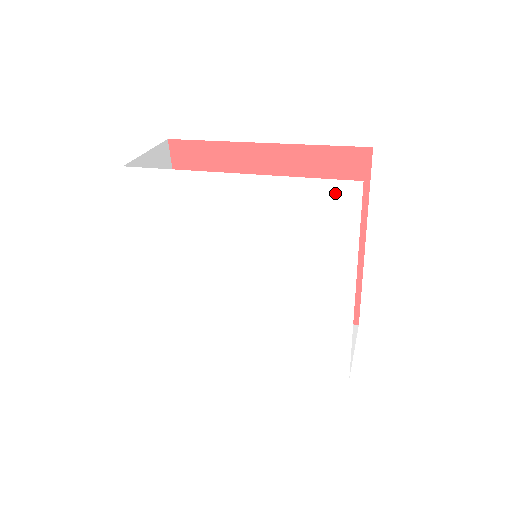
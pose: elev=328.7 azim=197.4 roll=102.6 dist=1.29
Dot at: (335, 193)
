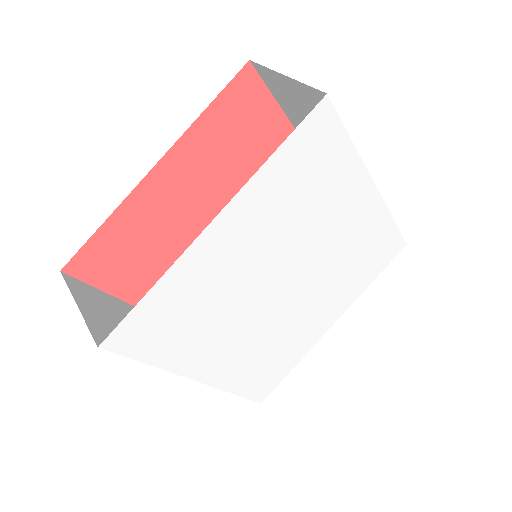
Dot at: (311, 131)
